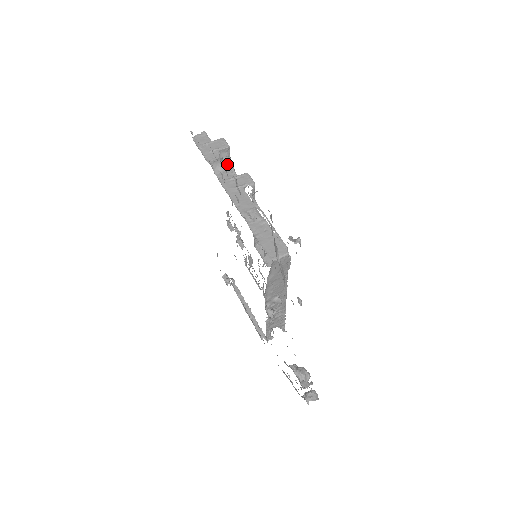
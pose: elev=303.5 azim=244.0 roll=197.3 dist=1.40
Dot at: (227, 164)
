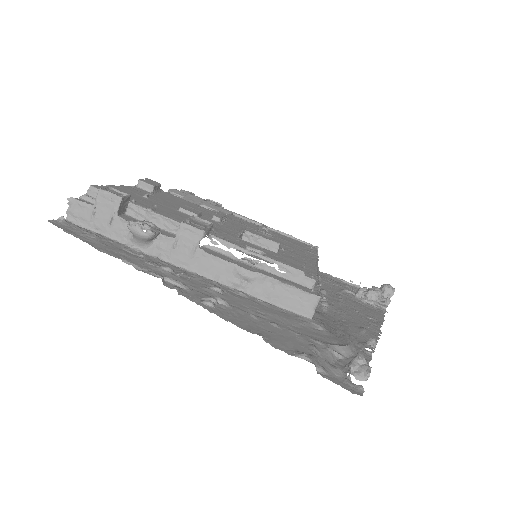
Dot at: (152, 238)
